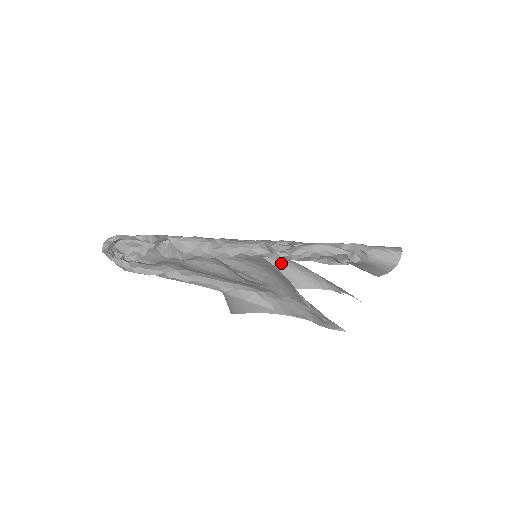
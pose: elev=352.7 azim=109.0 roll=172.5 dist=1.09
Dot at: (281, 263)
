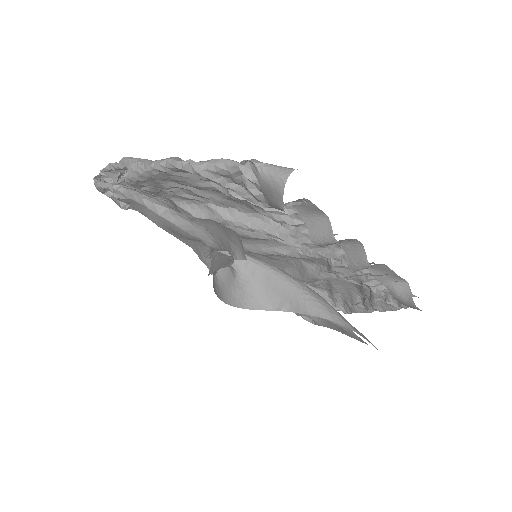
Dot at: (294, 283)
